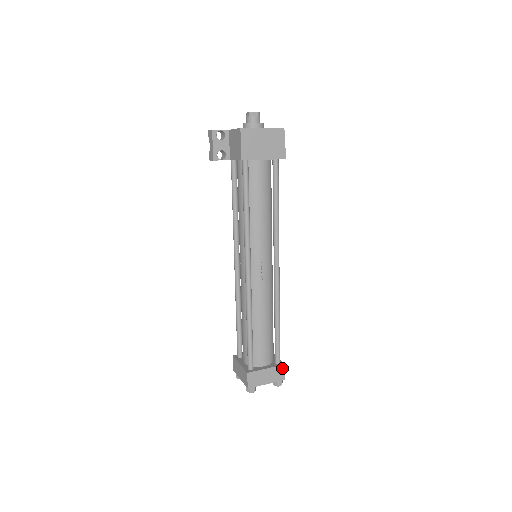
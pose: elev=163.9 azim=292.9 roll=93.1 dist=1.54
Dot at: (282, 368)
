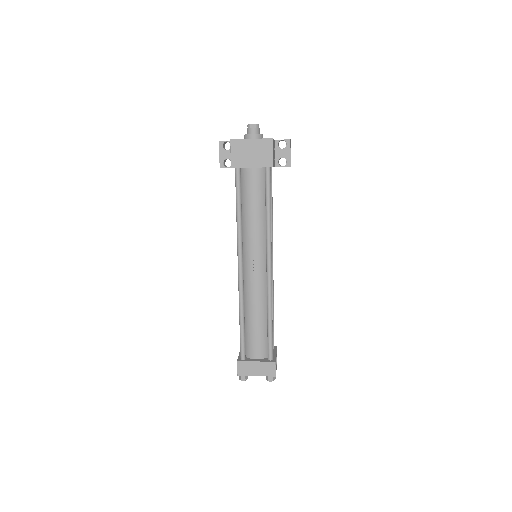
Dot at: (272, 365)
